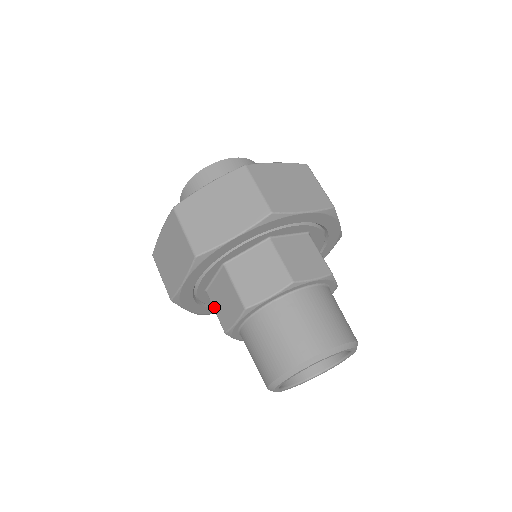
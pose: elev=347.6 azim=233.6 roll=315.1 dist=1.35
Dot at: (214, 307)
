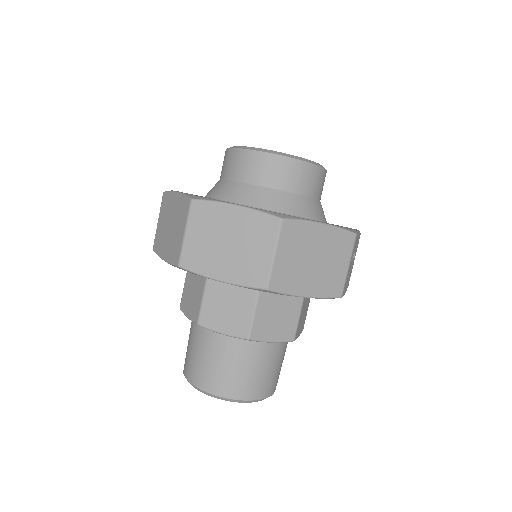
Dot at: occluded
